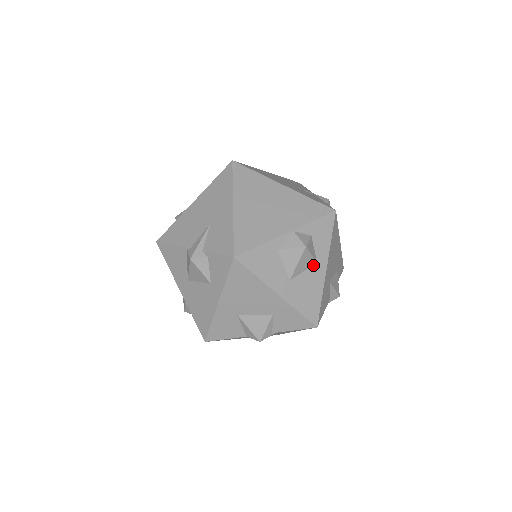
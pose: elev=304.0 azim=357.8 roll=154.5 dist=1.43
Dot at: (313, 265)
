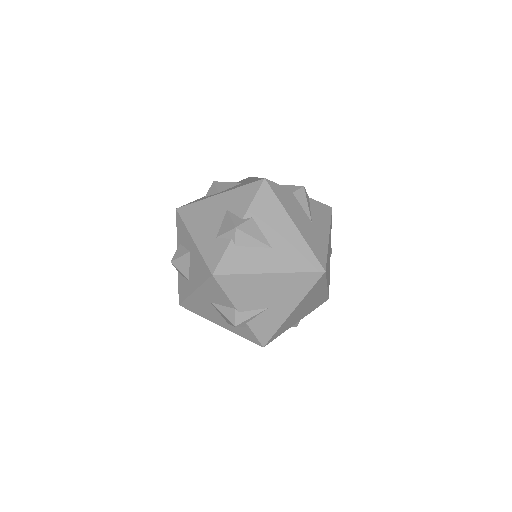
Dot at: occluded
